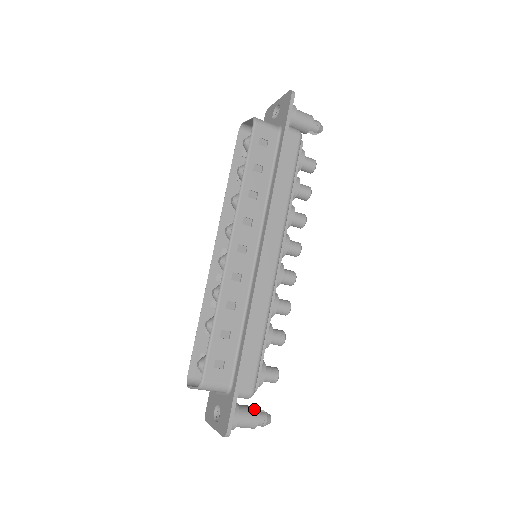
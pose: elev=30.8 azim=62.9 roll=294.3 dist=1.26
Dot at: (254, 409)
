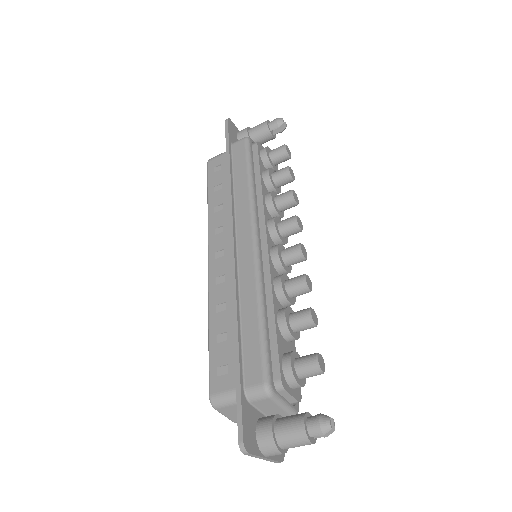
Dot at: (299, 414)
